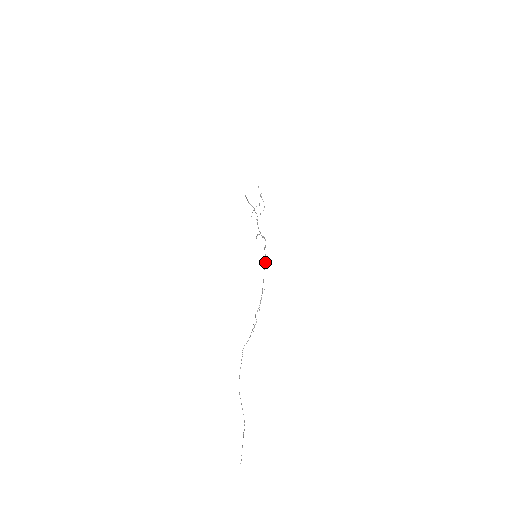
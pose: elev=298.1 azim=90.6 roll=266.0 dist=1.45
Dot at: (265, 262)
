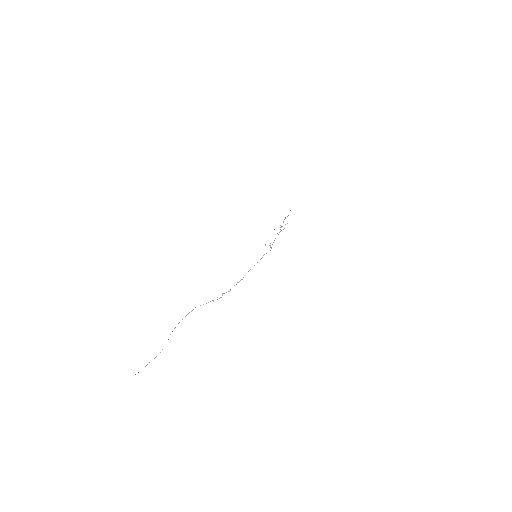
Dot at: occluded
